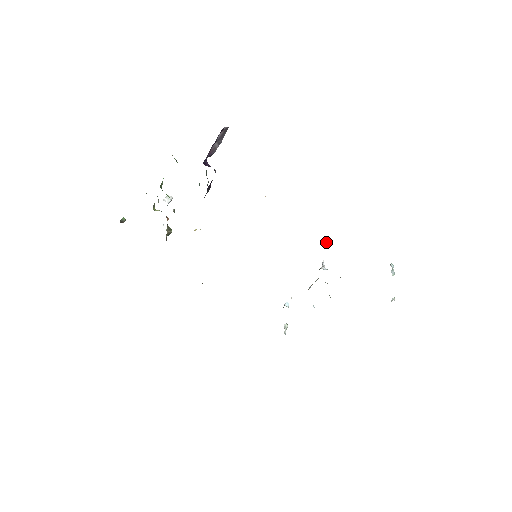
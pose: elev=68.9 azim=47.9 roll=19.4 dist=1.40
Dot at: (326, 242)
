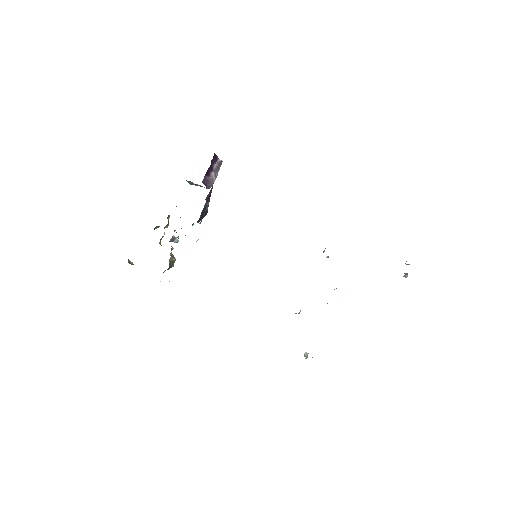
Dot at: (327, 257)
